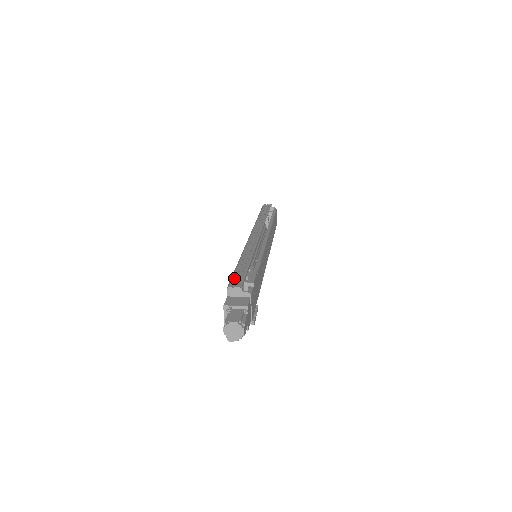
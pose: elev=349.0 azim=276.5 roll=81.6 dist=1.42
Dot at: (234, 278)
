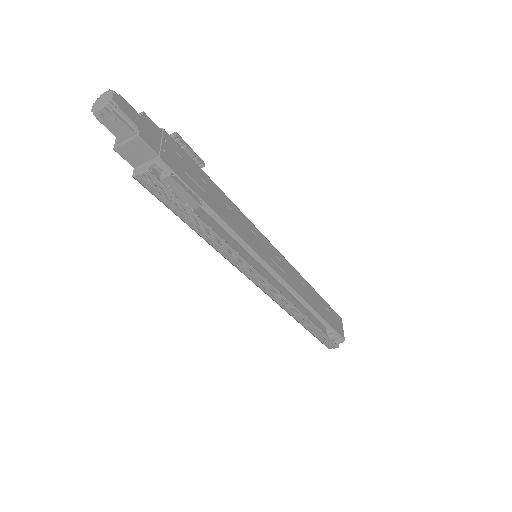
Dot at: occluded
